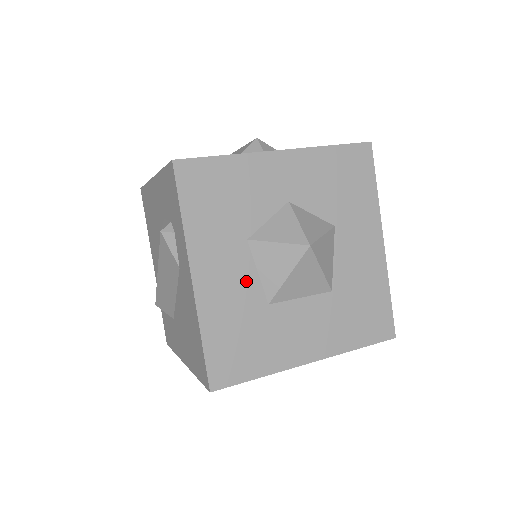
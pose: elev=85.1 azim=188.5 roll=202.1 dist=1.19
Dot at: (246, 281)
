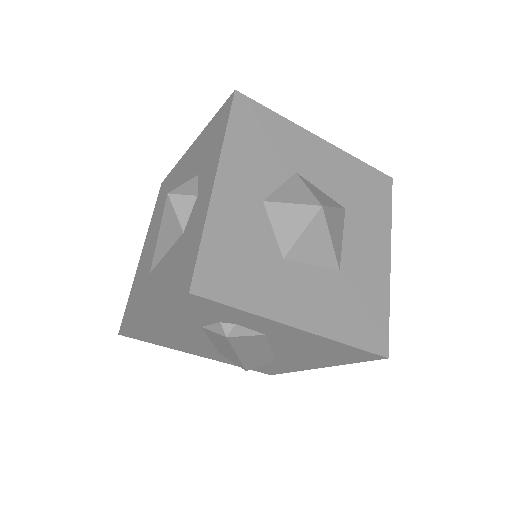
Dot at: (316, 280)
